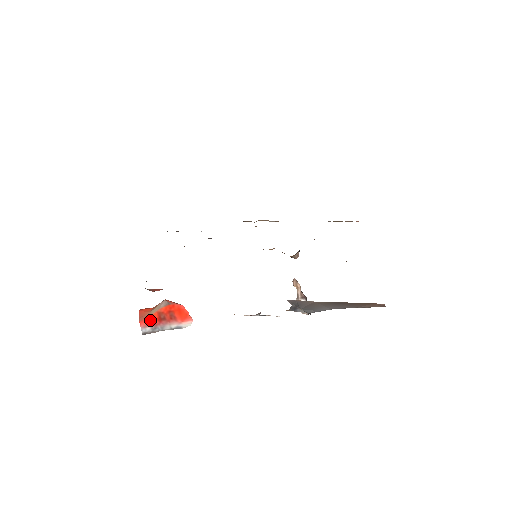
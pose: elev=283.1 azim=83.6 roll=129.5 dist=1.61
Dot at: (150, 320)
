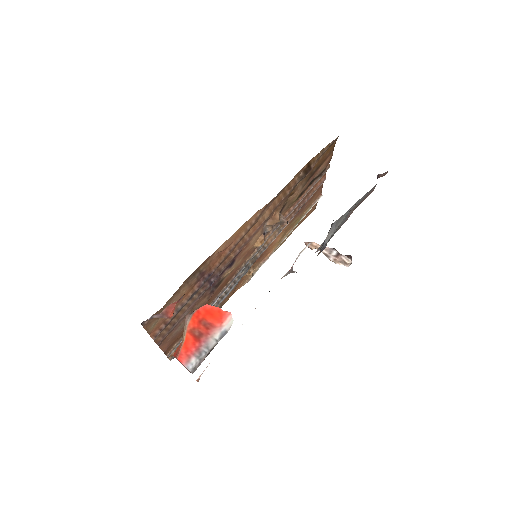
Dot at: (187, 348)
